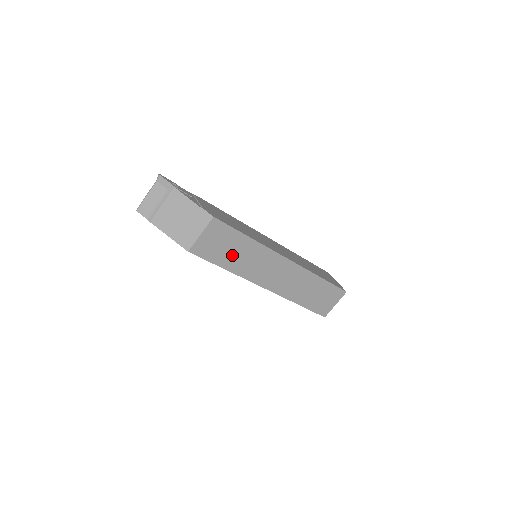
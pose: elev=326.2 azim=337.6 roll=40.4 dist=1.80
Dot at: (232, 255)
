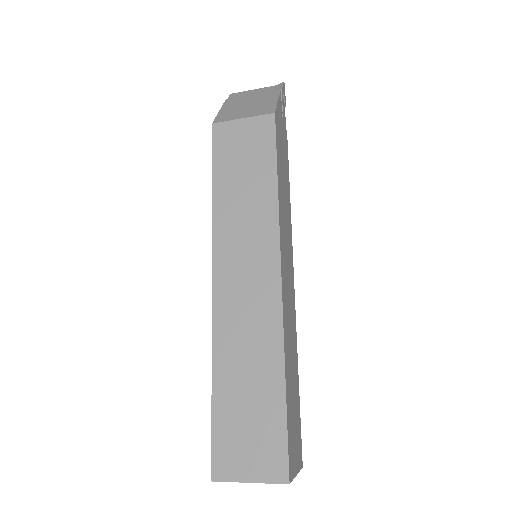
Dot at: (238, 182)
